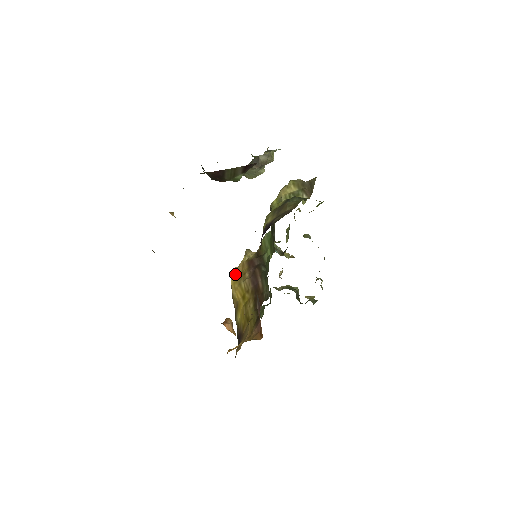
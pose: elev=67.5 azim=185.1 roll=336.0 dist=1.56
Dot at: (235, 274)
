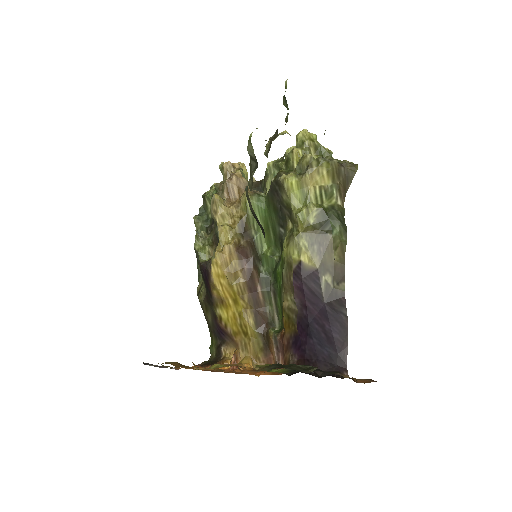
Dot at: (221, 266)
